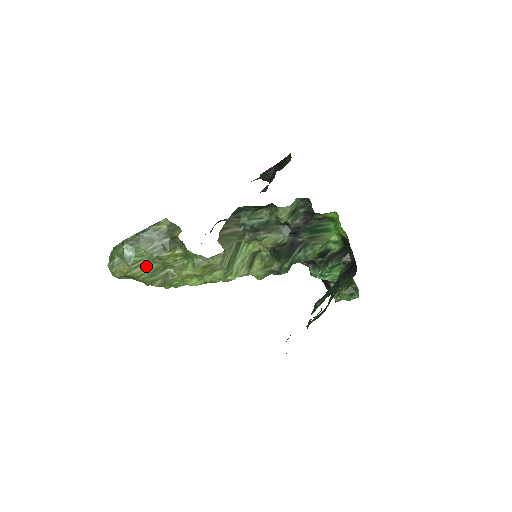
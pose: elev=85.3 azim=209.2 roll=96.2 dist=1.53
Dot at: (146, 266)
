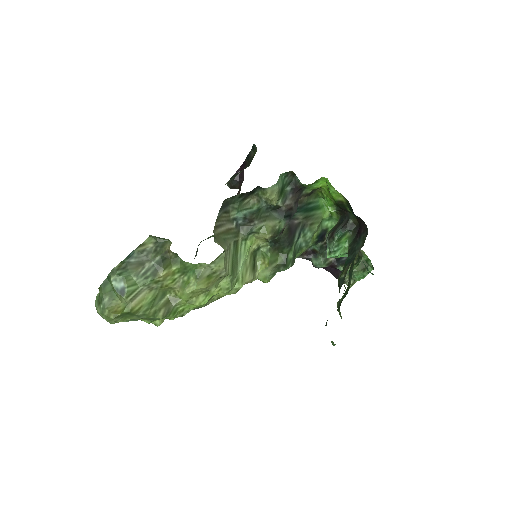
Dot at: (143, 296)
